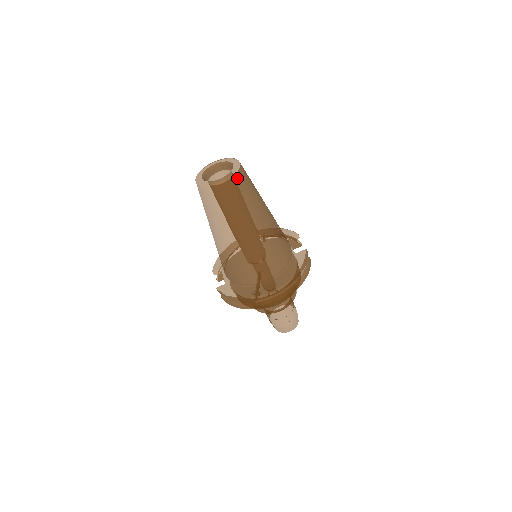
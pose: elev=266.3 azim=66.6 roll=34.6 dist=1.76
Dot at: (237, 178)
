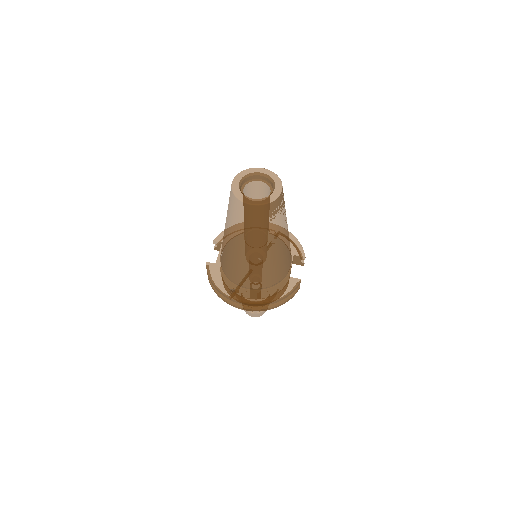
Dot at: (269, 207)
